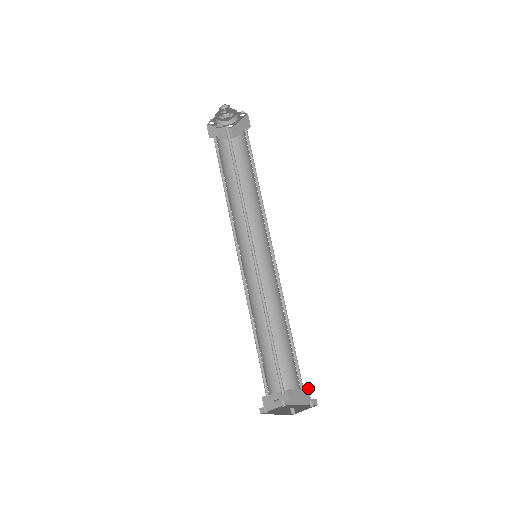
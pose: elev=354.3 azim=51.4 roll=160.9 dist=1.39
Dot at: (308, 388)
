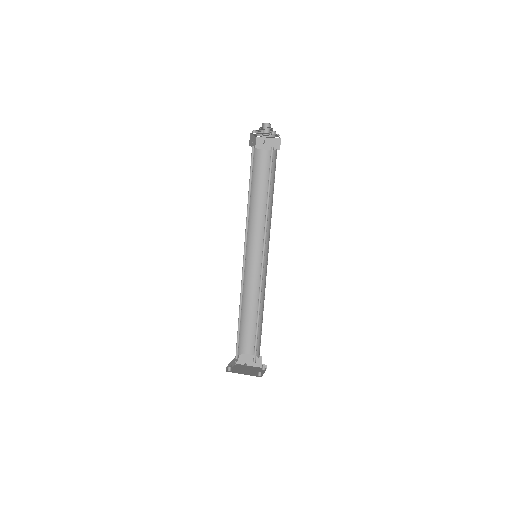
Dot at: occluded
